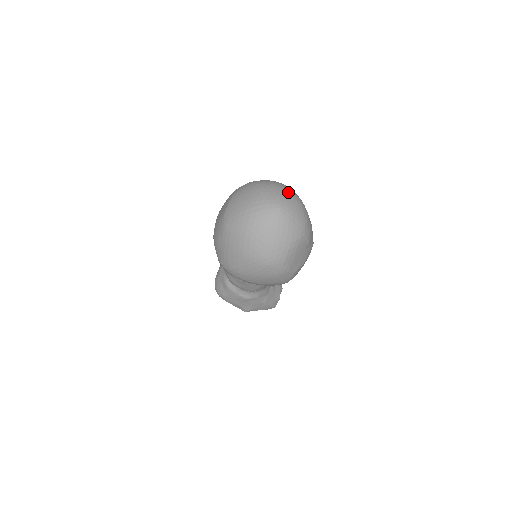
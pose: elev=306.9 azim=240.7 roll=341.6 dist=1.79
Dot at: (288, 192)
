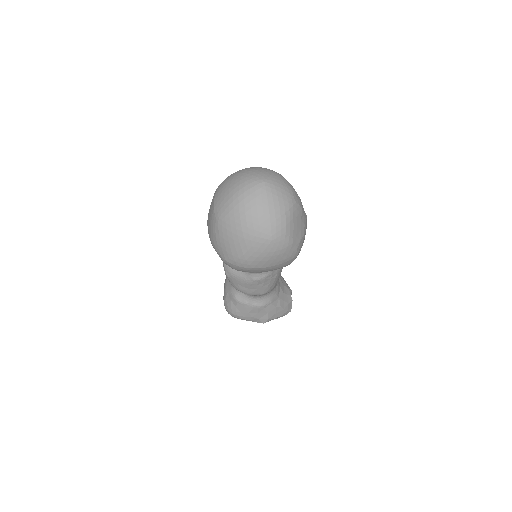
Dot at: (266, 170)
